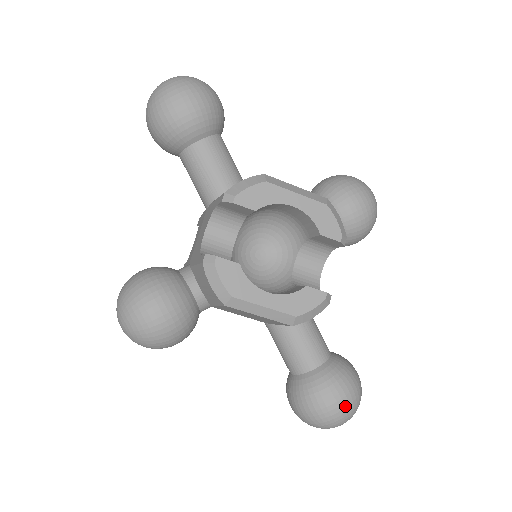
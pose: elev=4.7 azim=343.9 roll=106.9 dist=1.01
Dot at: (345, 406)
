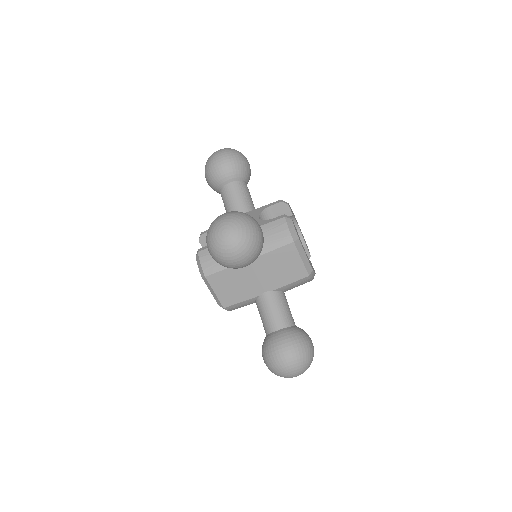
Dot at: occluded
